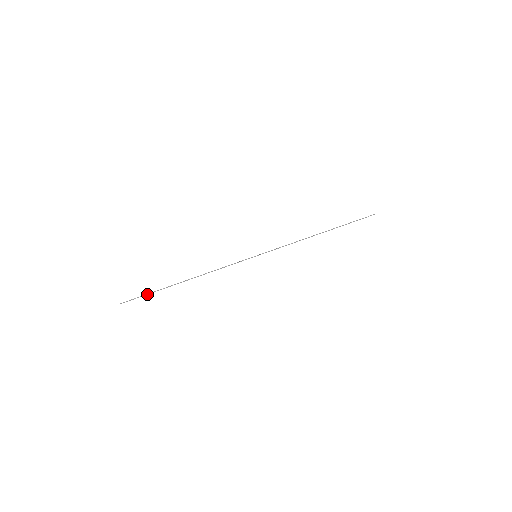
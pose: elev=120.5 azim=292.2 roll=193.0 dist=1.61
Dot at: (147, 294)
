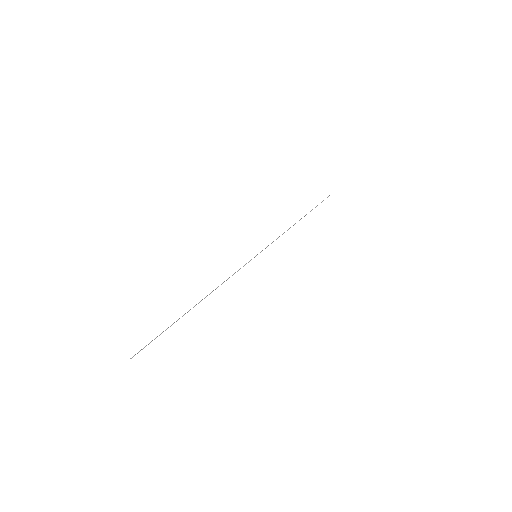
Dot at: (160, 334)
